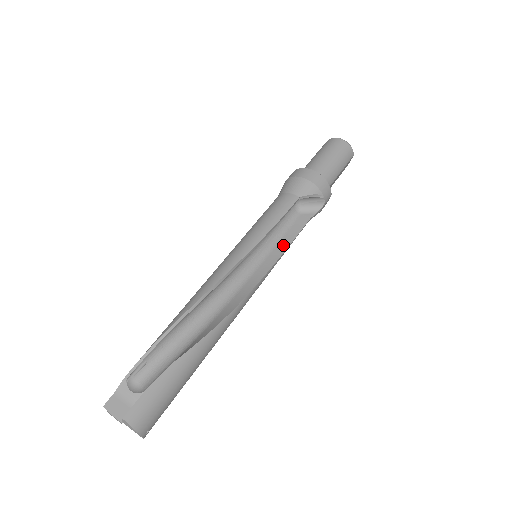
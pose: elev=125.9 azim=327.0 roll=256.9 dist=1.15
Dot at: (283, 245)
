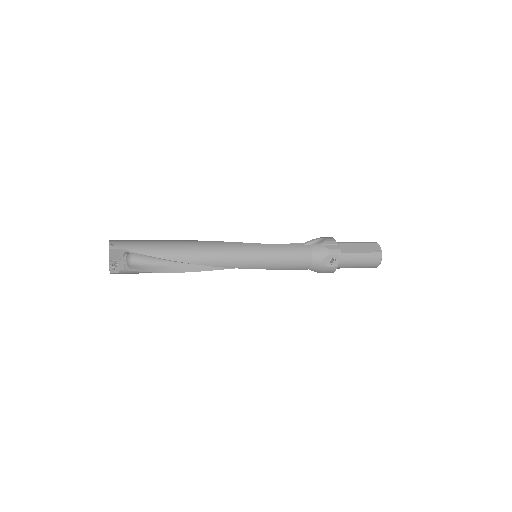
Dot at: (277, 247)
